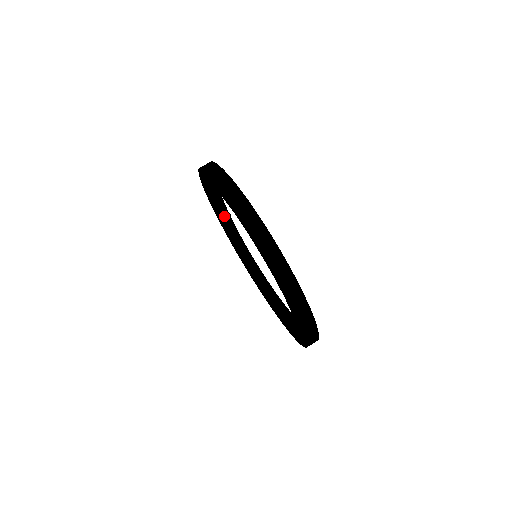
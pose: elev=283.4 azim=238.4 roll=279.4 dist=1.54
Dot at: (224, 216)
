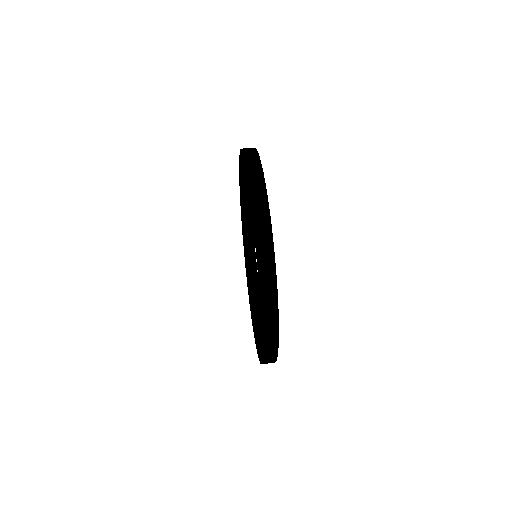
Dot at: (247, 214)
